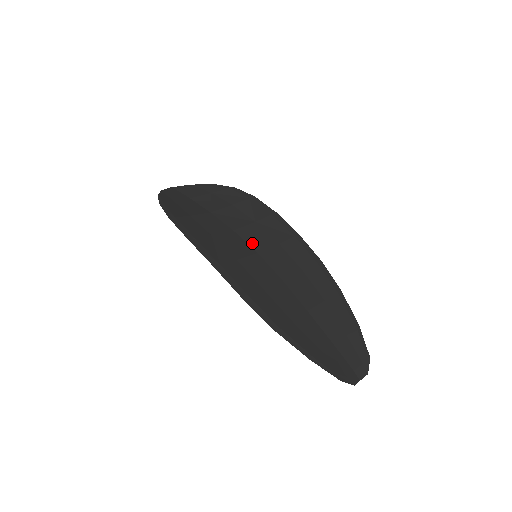
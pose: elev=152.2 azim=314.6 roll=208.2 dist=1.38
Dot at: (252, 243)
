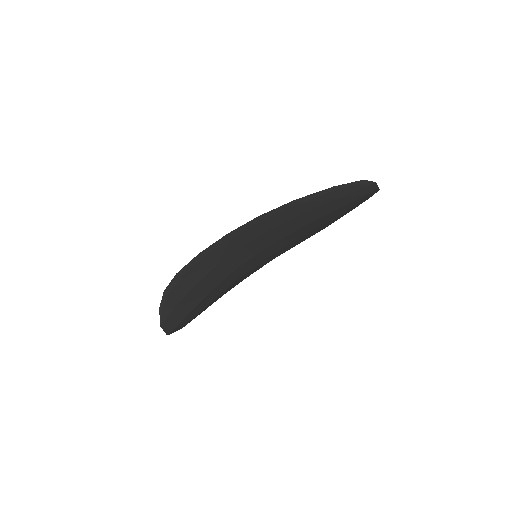
Dot at: (247, 260)
